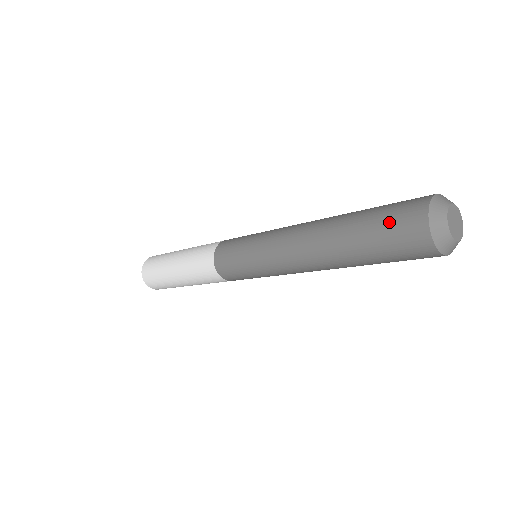
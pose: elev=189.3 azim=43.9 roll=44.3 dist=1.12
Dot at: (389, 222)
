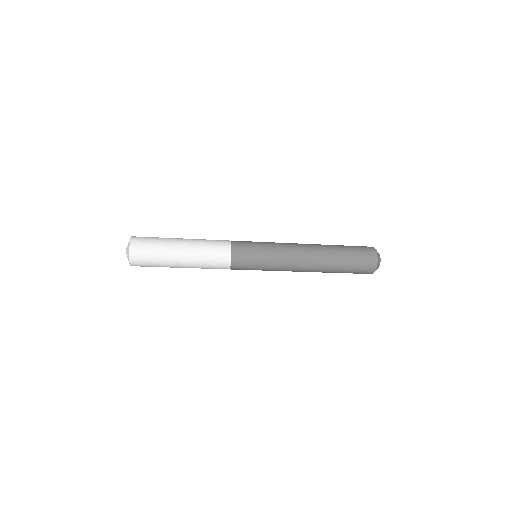
Dot at: (357, 246)
